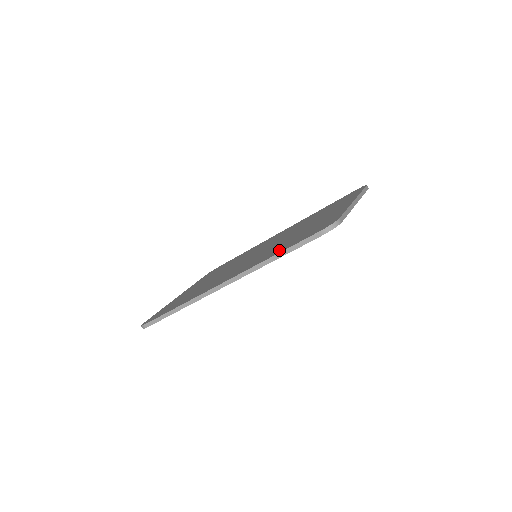
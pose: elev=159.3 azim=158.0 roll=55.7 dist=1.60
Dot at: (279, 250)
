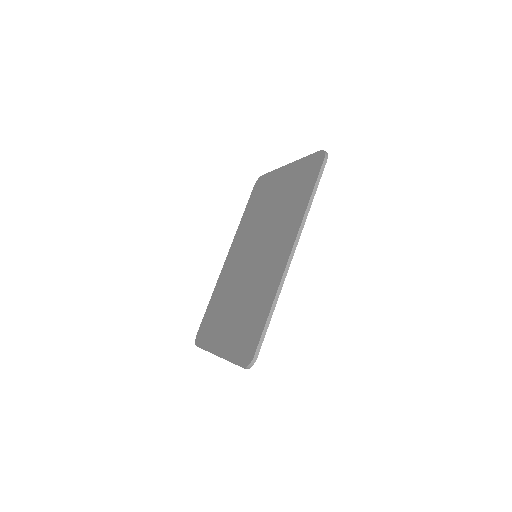
Dot at: (303, 199)
